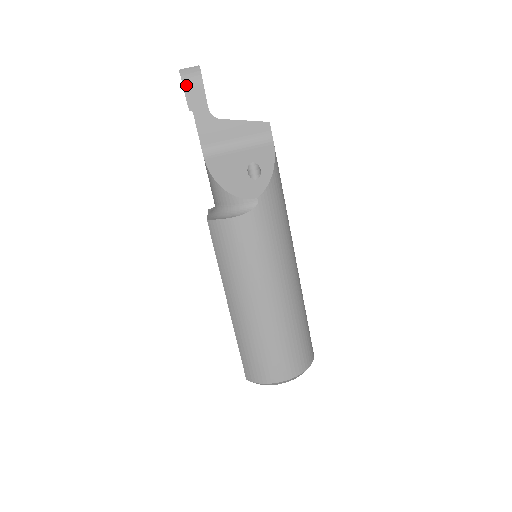
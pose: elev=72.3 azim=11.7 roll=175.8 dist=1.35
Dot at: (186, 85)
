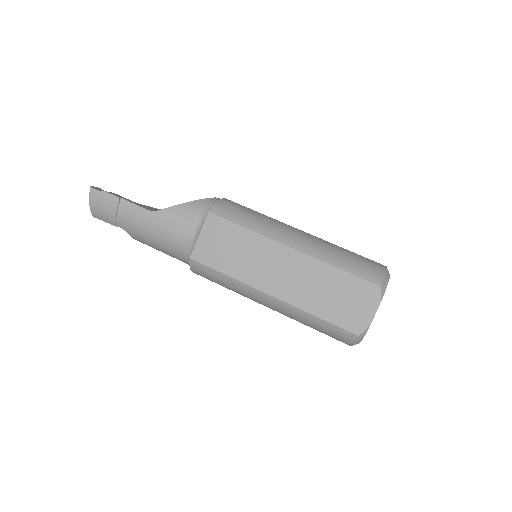
Dot at: (102, 191)
